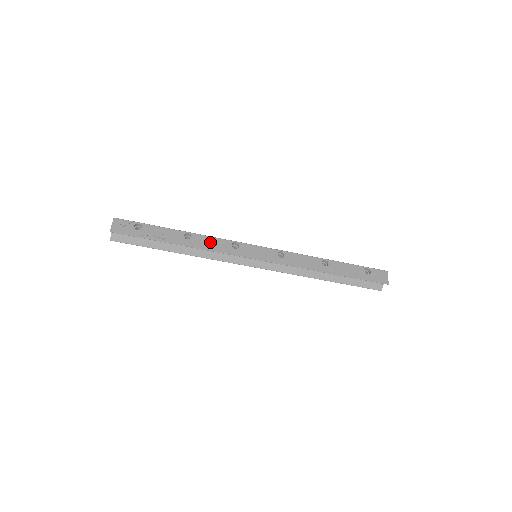
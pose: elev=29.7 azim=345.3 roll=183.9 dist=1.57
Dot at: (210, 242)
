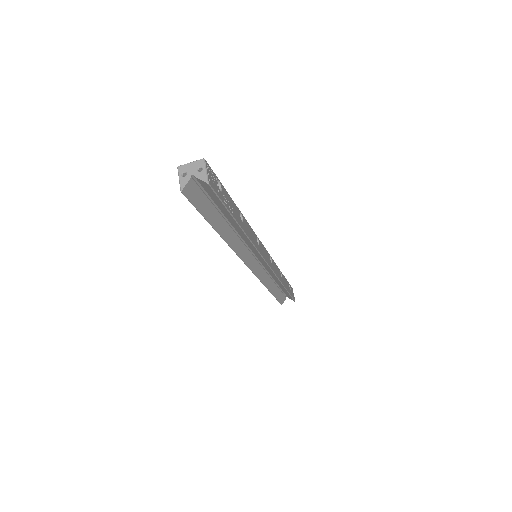
Dot at: (250, 231)
